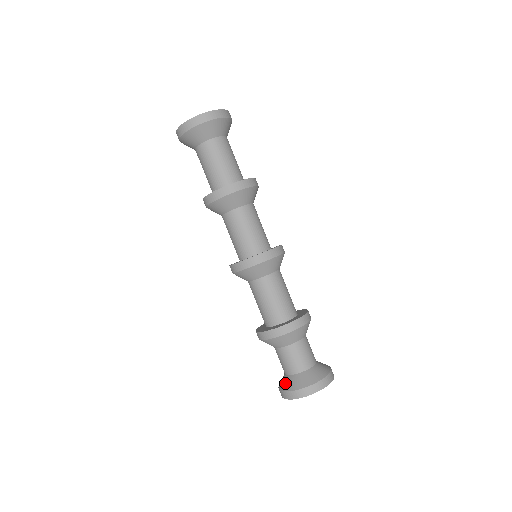
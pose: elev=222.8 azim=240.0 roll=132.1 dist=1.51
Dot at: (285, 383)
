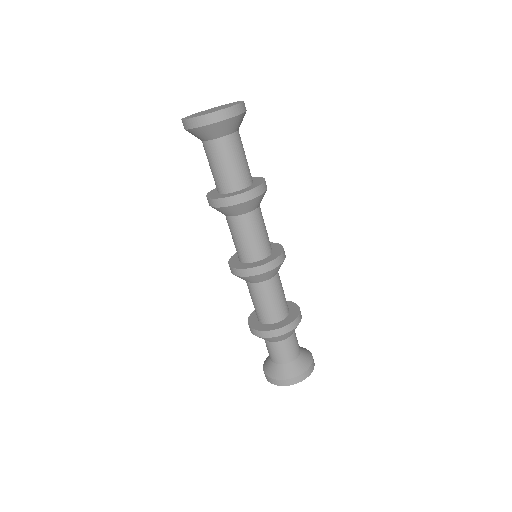
Dot at: (272, 370)
